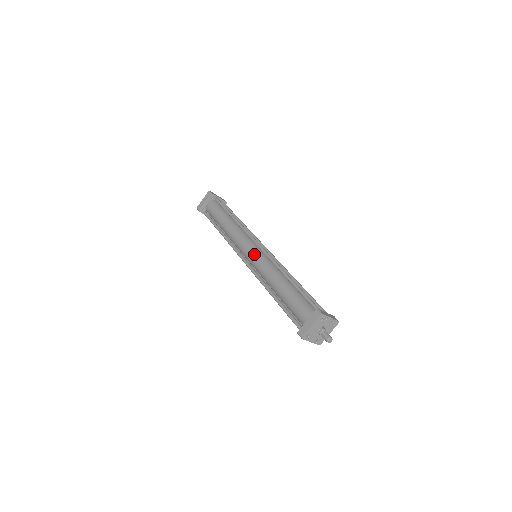
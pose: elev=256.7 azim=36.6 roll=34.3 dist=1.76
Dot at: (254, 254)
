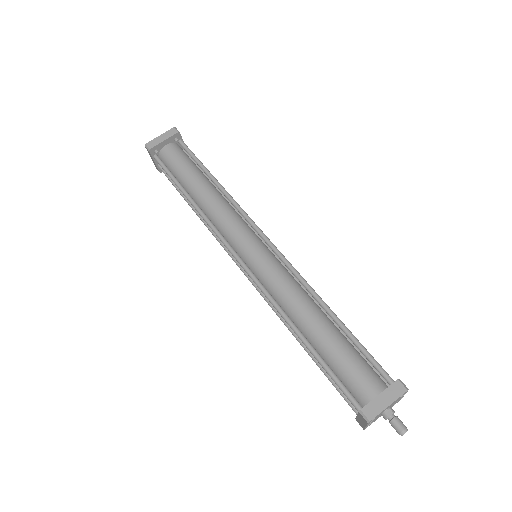
Dot at: (263, 253)
